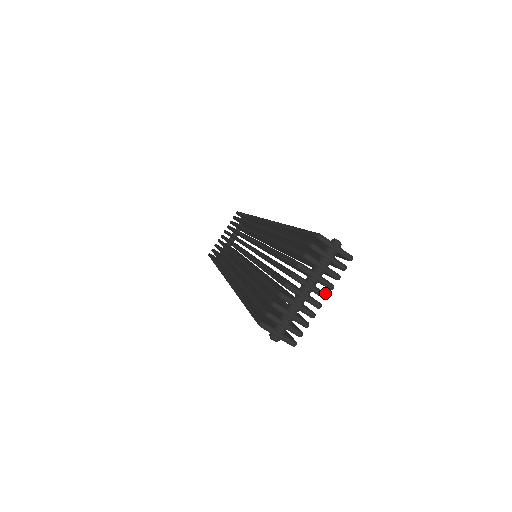
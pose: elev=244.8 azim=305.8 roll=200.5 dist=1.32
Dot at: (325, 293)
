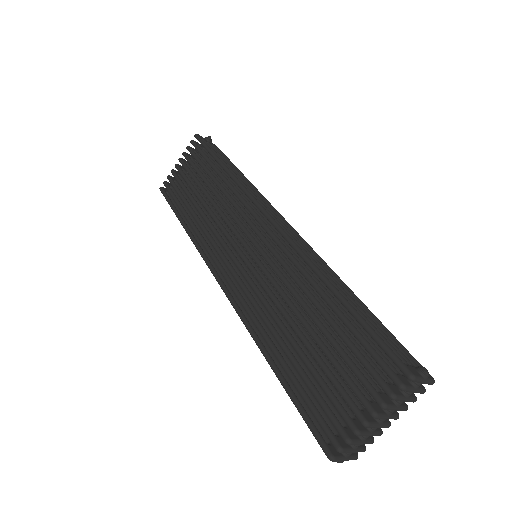
Dot at: (398, 415)
